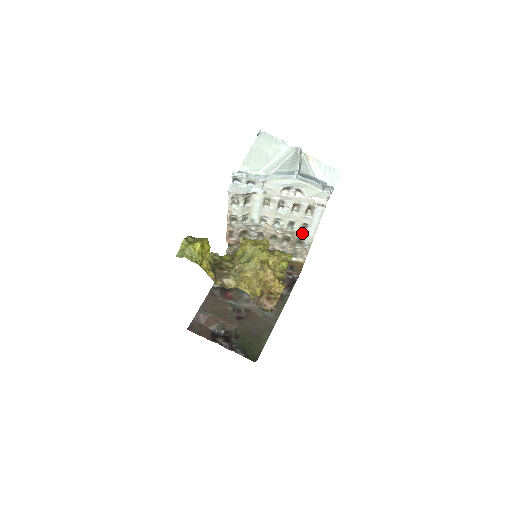
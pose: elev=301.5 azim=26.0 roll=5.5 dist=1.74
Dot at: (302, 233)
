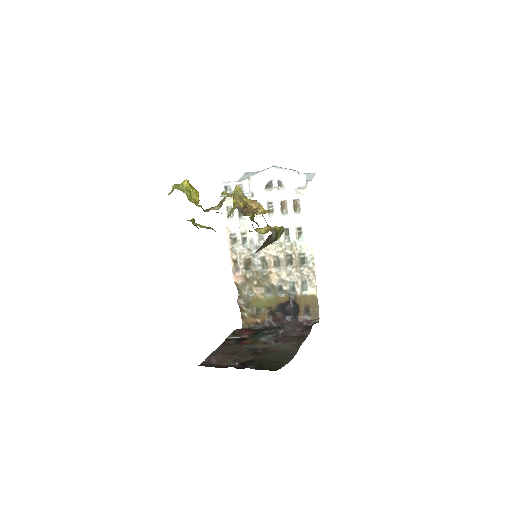
Dot at: (300, 243)
